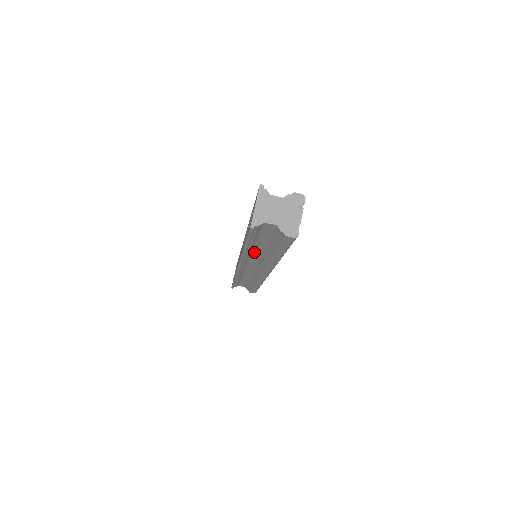
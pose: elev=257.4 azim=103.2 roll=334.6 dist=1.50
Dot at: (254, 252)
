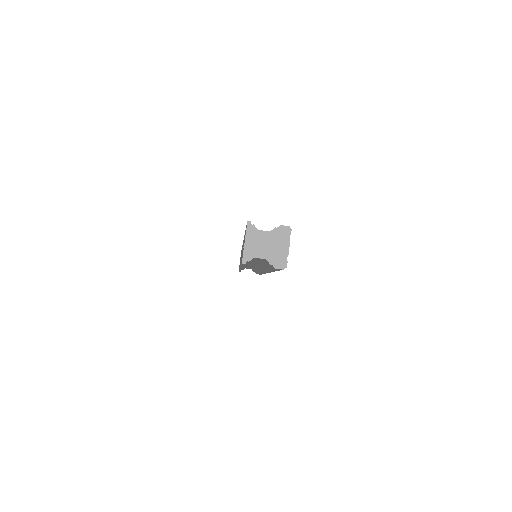
Dot at: occluded
